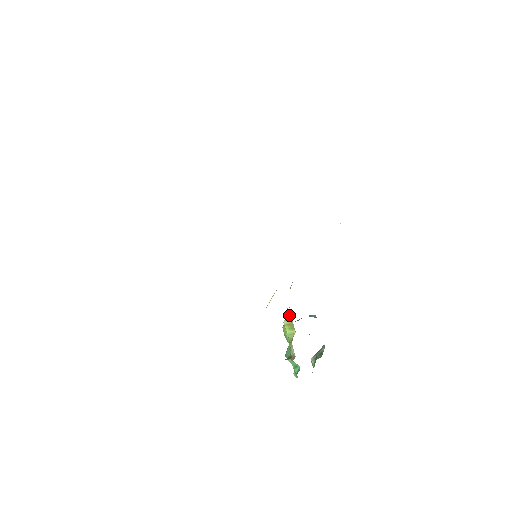
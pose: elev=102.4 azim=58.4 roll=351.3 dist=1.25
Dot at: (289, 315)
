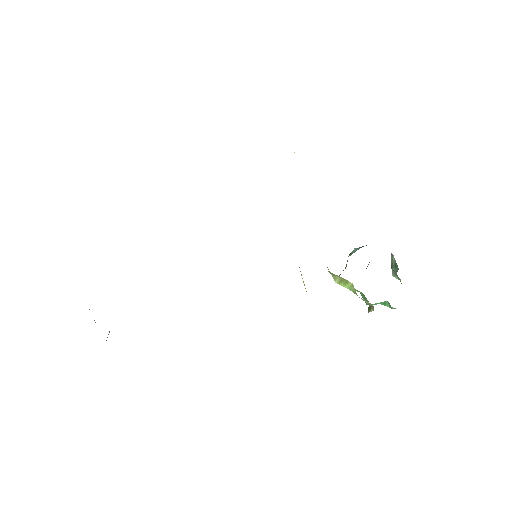
Dot at: (332, 274)
